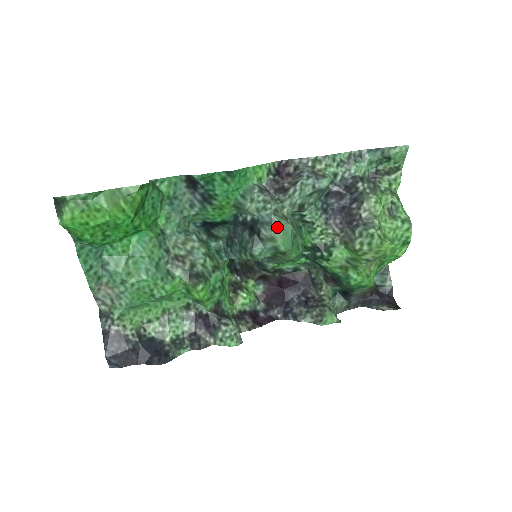
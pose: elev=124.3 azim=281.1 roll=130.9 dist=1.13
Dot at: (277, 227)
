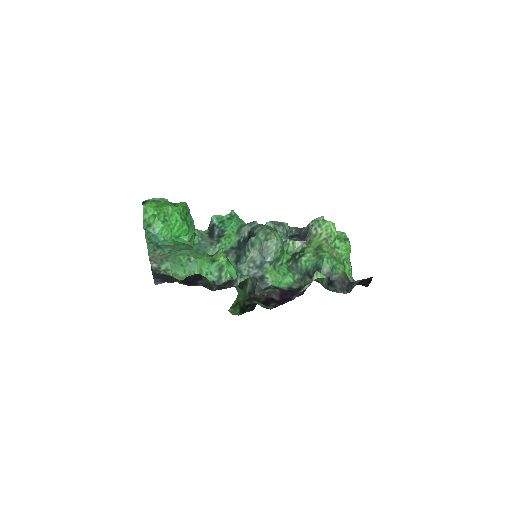
Dot at: (263, 225)
